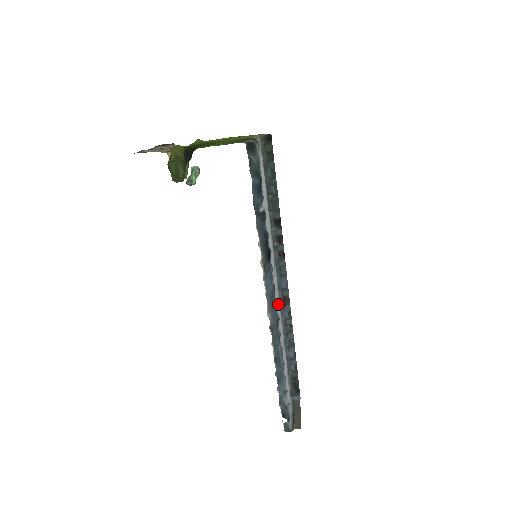
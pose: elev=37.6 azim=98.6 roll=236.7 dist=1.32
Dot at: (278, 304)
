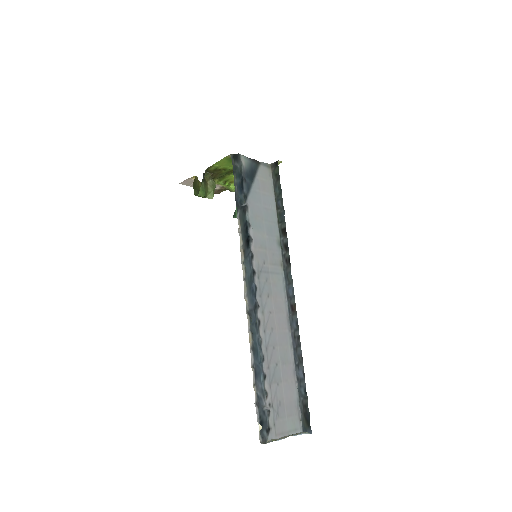
Dot at: (281, 309)
